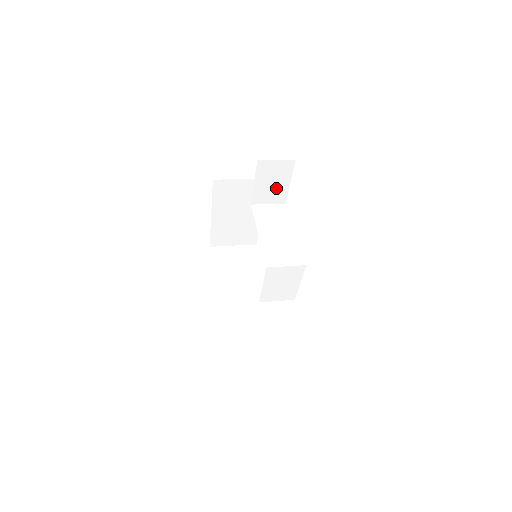
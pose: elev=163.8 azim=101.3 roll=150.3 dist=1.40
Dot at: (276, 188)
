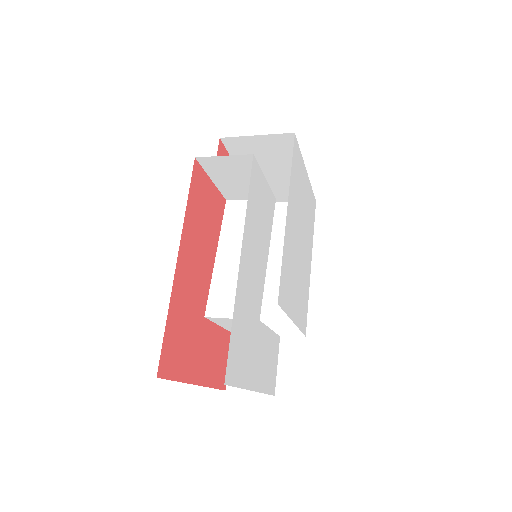
Dot at: (249, 184)
